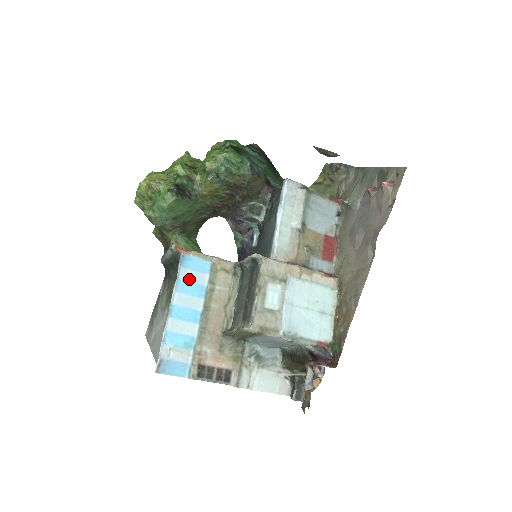
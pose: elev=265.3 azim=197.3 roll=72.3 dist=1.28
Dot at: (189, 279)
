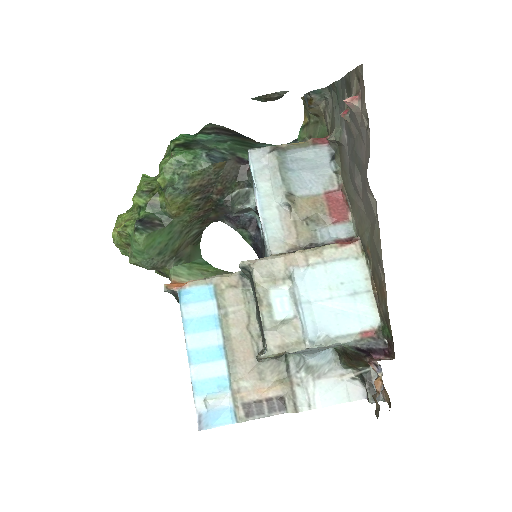
Dot at: (195, 315)
